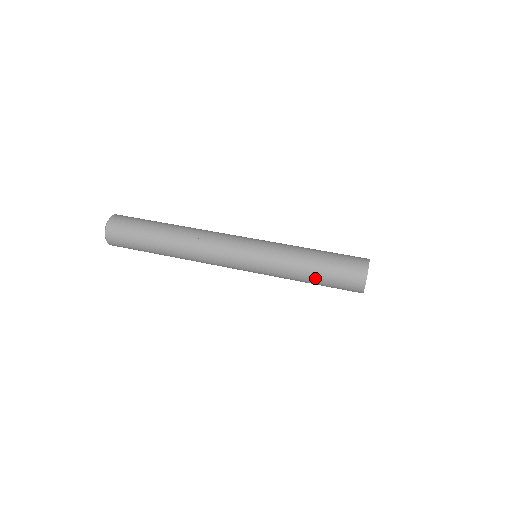
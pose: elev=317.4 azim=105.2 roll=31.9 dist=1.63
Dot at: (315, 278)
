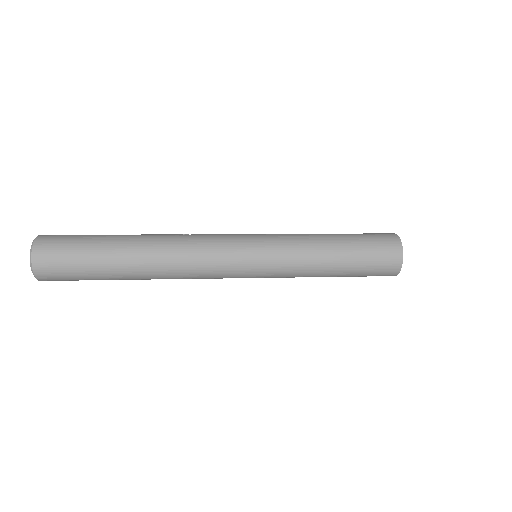
Dot at: (341, 244)
